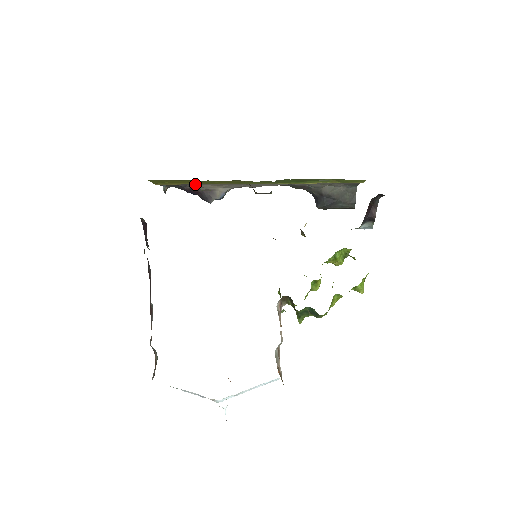
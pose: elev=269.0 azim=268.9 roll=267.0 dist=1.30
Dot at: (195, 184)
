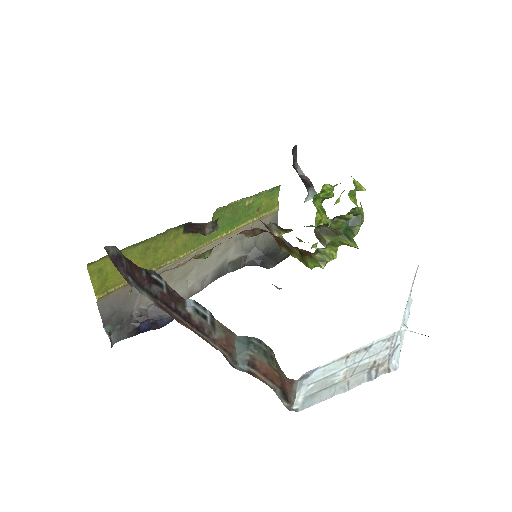
Dot at: occluded
